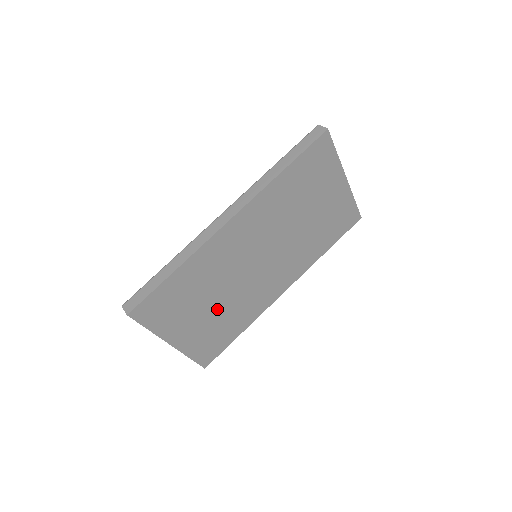
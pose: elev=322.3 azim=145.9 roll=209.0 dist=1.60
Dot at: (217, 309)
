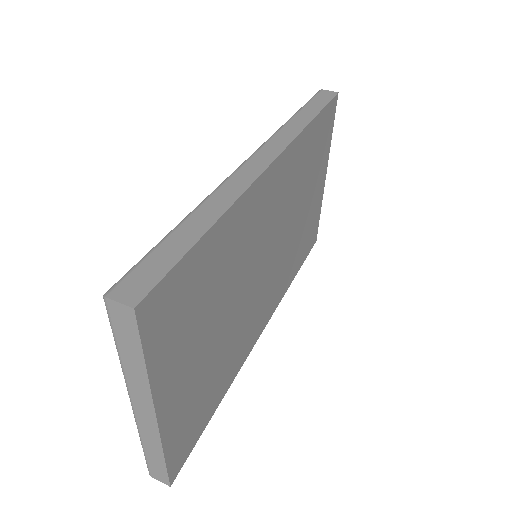
Dot at: (217, 341)
